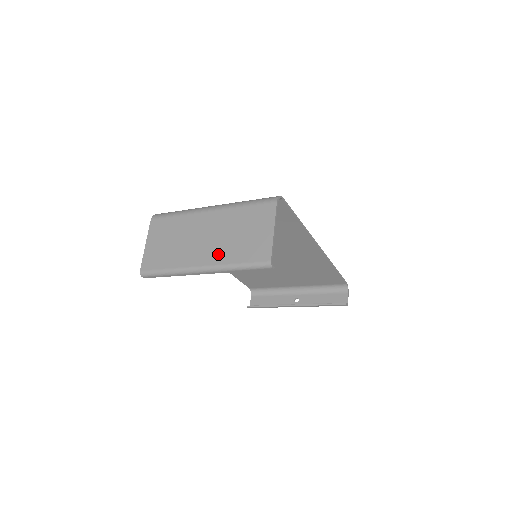
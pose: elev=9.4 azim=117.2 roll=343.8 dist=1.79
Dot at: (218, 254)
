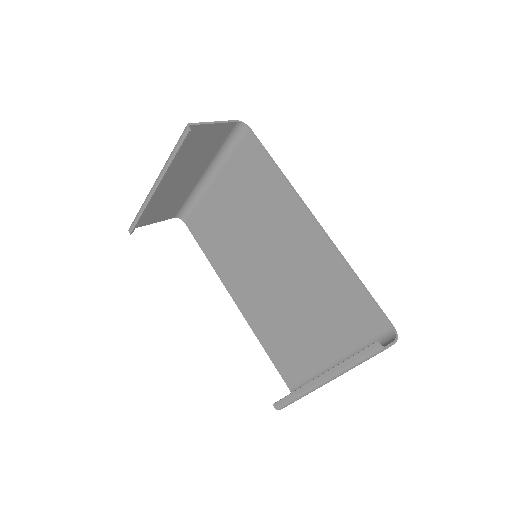
Dot at: (173, 167)
